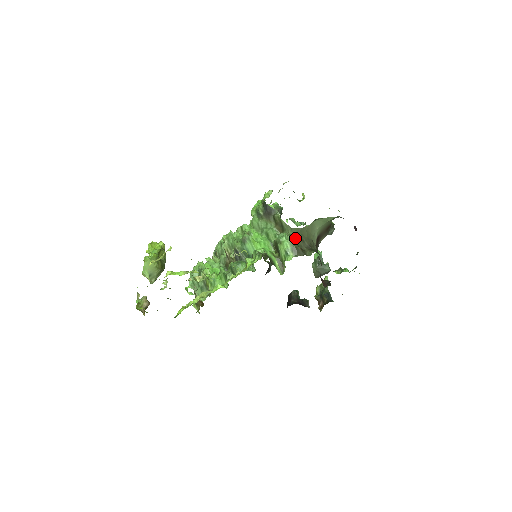
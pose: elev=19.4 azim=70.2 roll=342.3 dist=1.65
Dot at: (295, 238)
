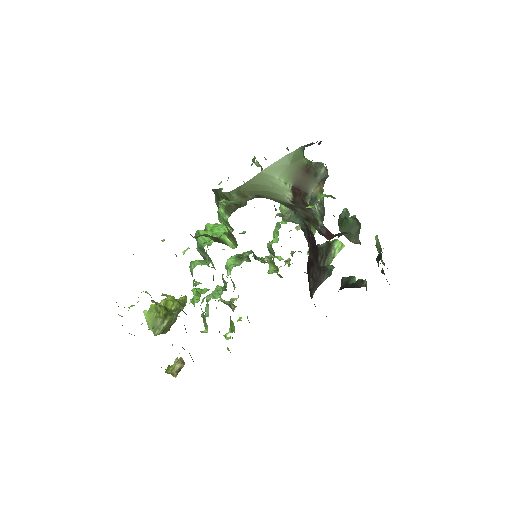
Dot at: (235, 199)
